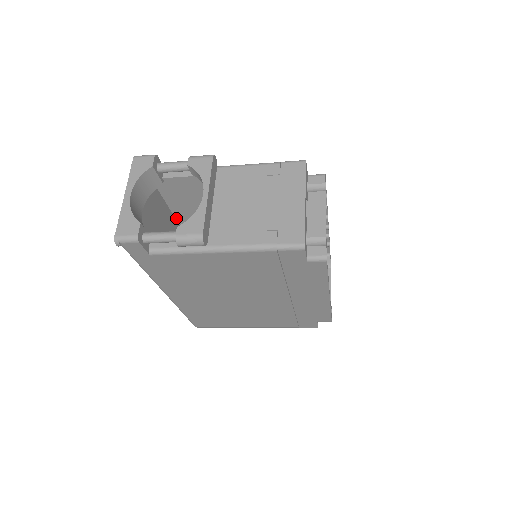
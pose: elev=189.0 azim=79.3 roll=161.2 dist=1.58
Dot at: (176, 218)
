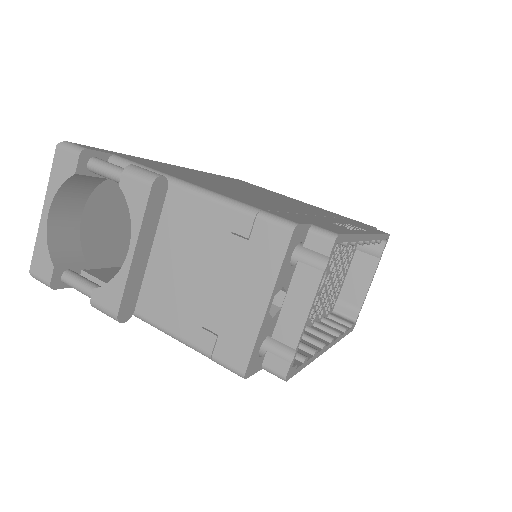
Dot at: occluded
